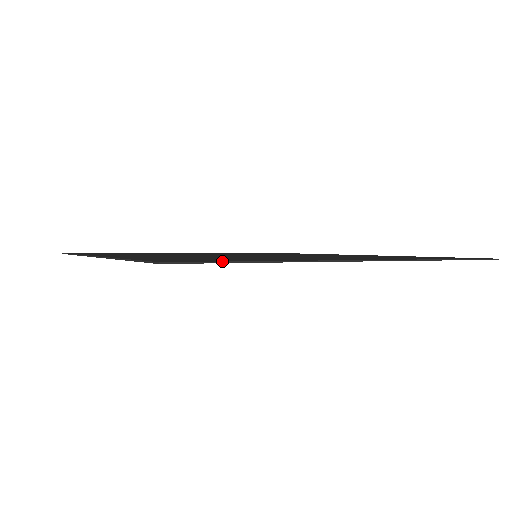
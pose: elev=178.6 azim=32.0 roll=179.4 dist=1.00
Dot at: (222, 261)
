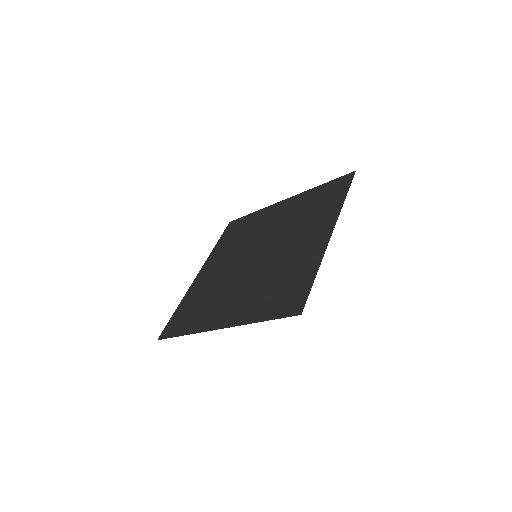
Dot at: (170, 337)
